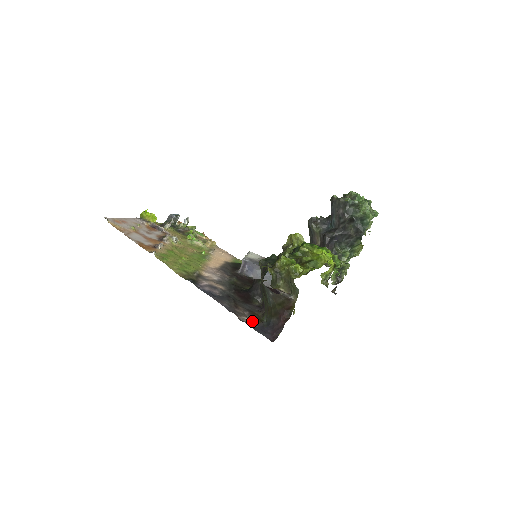
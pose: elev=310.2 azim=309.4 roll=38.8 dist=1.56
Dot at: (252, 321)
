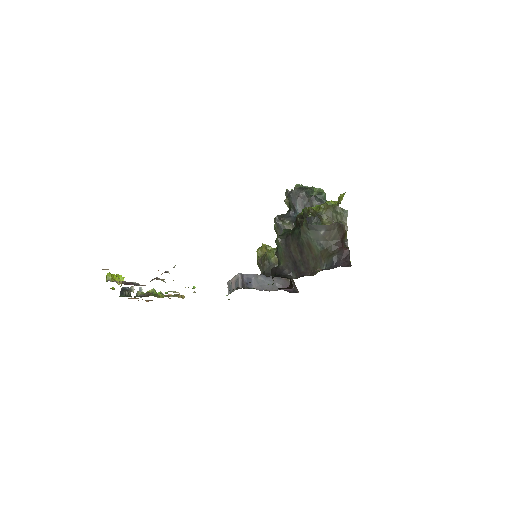
Dot at: (316, 270)
